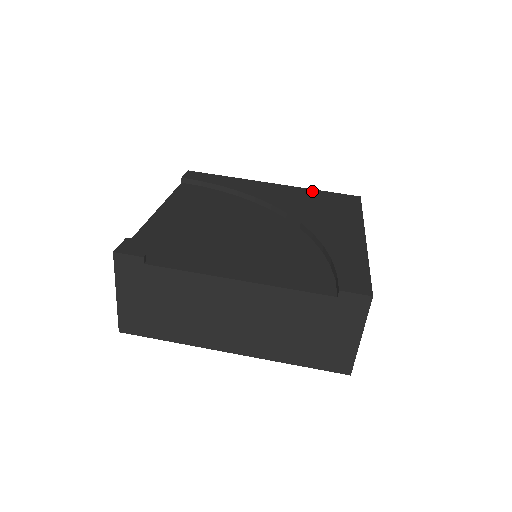
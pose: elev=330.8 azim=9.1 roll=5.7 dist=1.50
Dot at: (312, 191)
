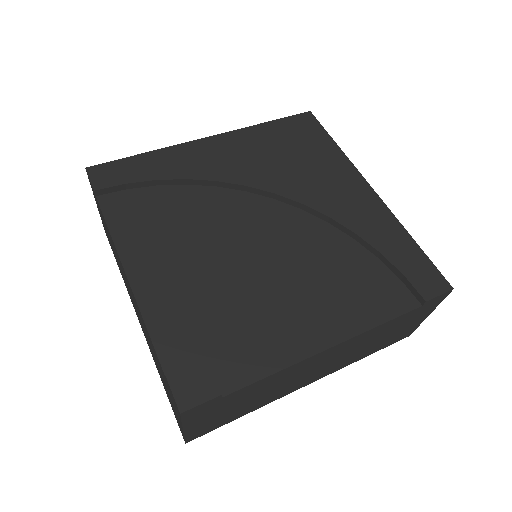
Dot at: (260, 129)
